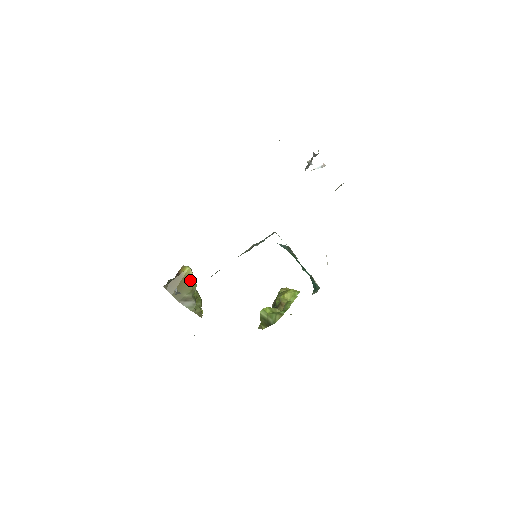
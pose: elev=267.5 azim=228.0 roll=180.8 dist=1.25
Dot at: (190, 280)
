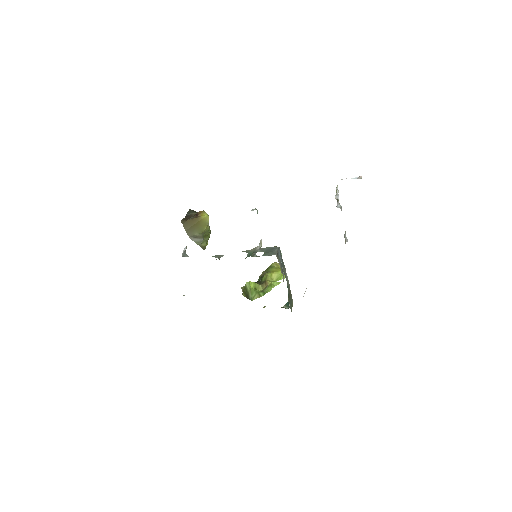
Dot at: (205, 224)
